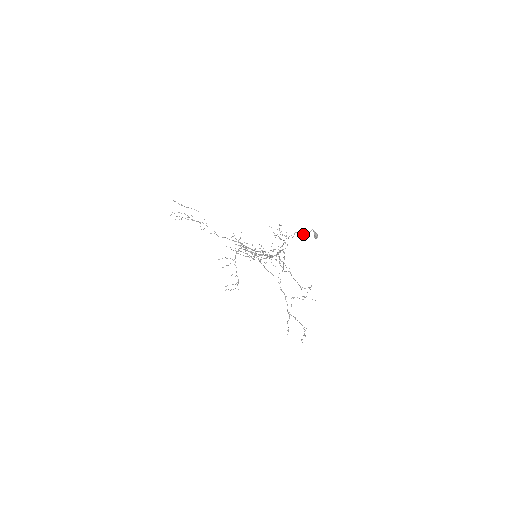
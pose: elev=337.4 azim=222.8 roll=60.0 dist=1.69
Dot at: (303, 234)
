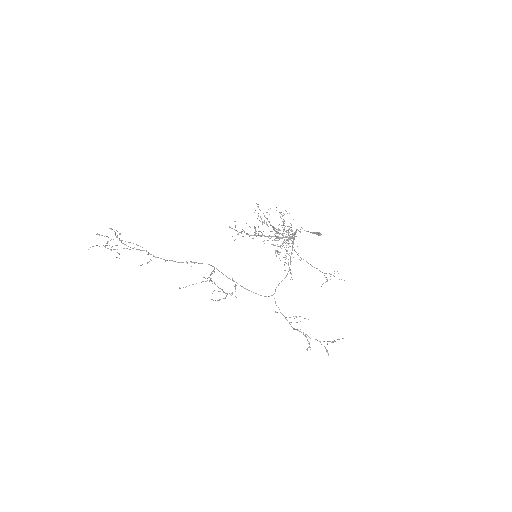
Dot at: (307, 231)
